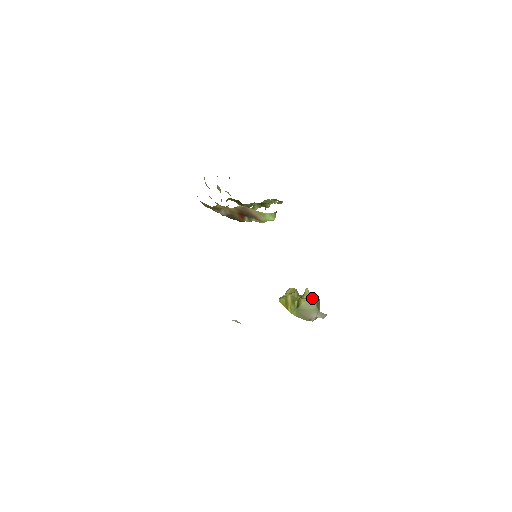
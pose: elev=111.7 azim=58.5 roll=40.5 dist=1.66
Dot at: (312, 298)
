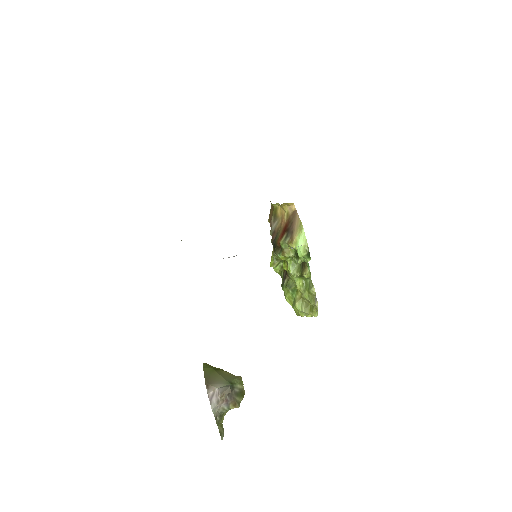
Dot at: (239, 377)
